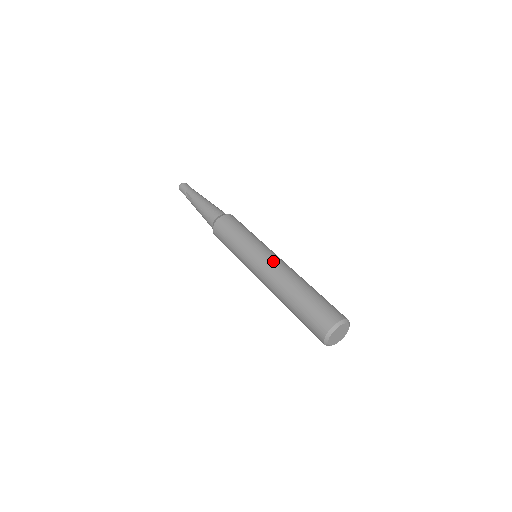
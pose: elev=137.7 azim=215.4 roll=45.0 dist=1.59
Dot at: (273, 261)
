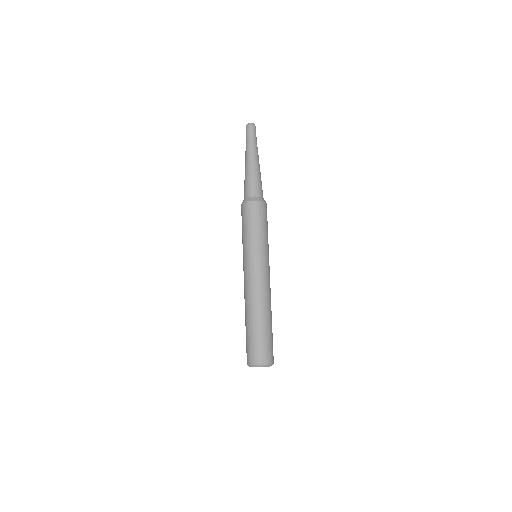
Dot at: (245, 281)
